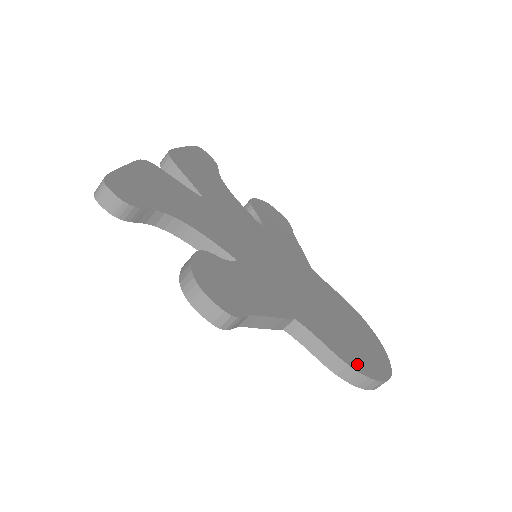
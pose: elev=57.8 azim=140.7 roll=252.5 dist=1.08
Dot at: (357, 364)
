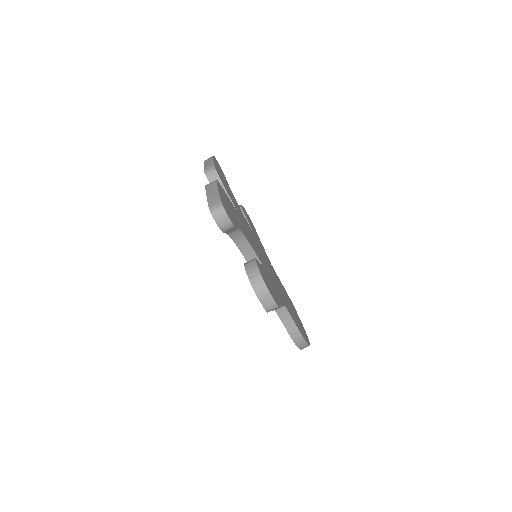
Dot at: (303, 335)
